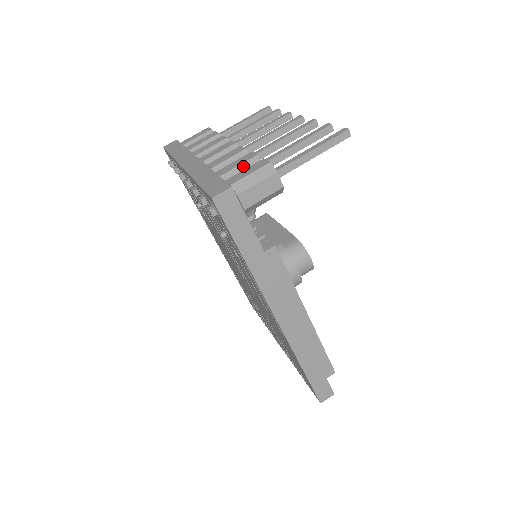
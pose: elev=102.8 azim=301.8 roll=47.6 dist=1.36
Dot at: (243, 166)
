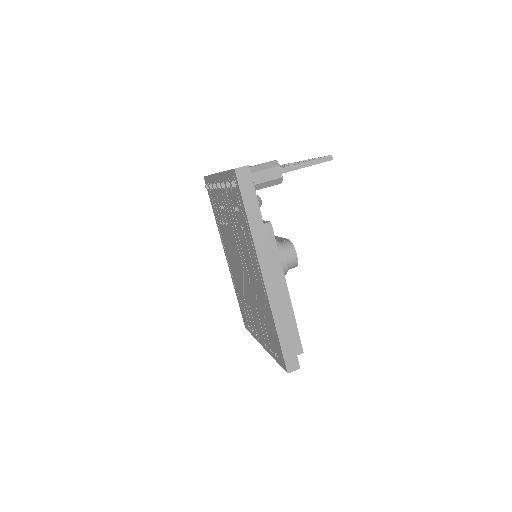
Dot at: occluded
